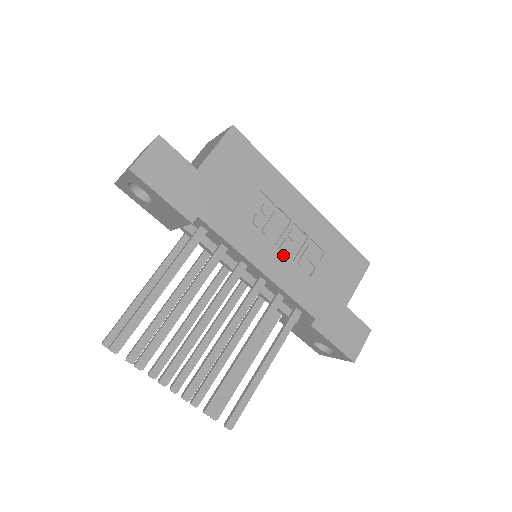
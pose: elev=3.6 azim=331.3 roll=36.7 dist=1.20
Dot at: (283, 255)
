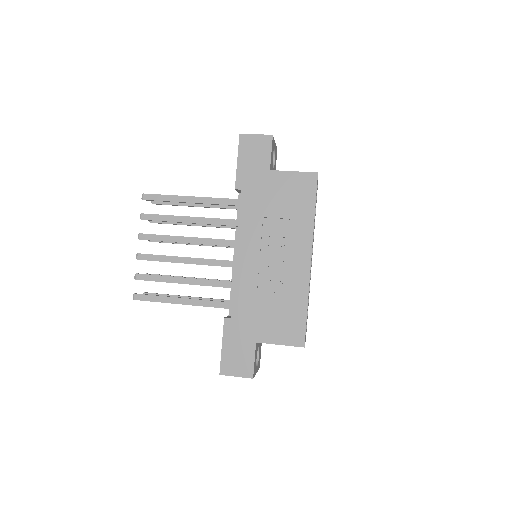
Dot at: (258, 264)
